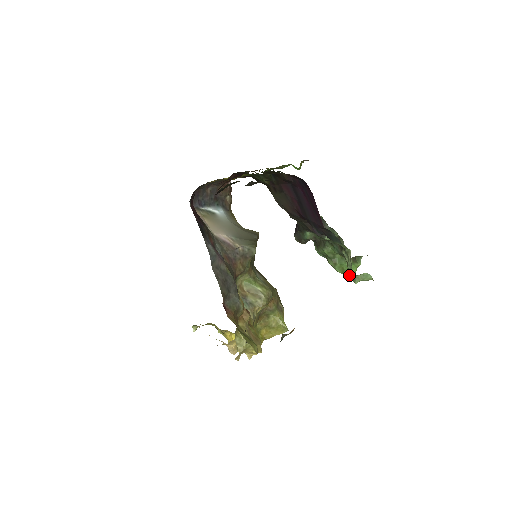
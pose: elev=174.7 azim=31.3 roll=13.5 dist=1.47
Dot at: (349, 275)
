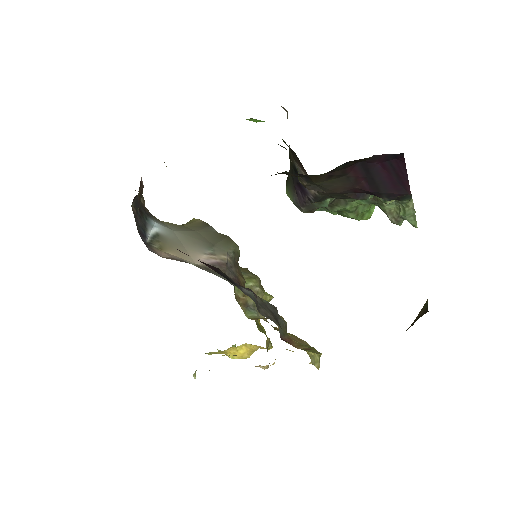
Dot at: (368, 217)
